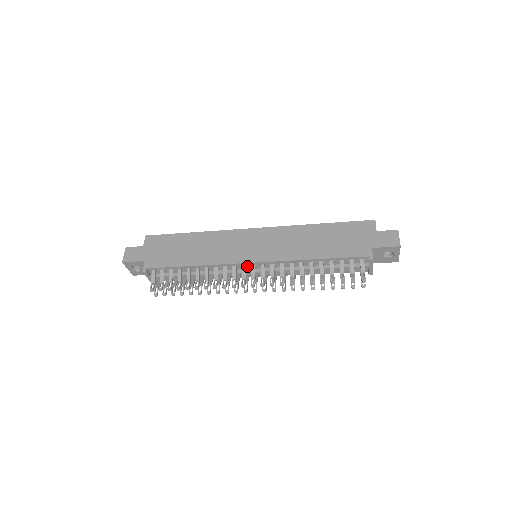
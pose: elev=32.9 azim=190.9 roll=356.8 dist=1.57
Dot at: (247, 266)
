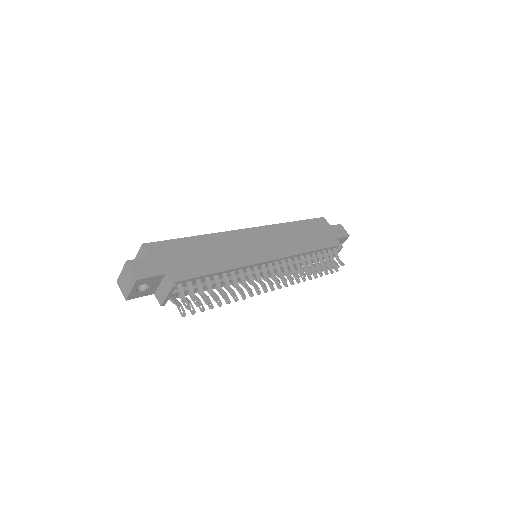
Dot at: (263, 265)
